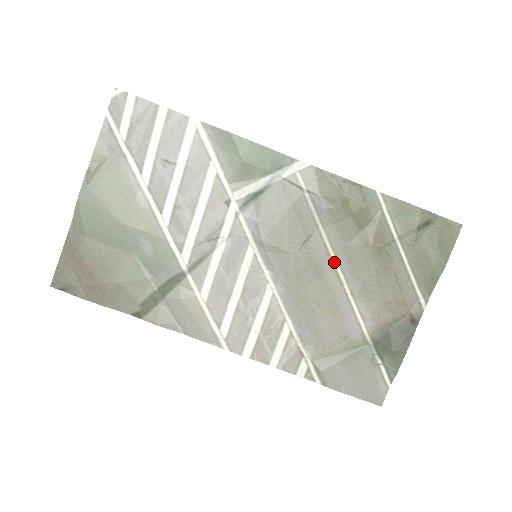
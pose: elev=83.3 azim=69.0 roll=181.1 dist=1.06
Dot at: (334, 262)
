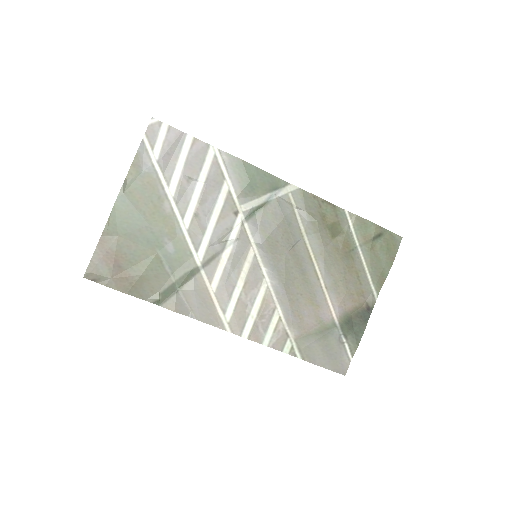
Dot at: (314, 262)
